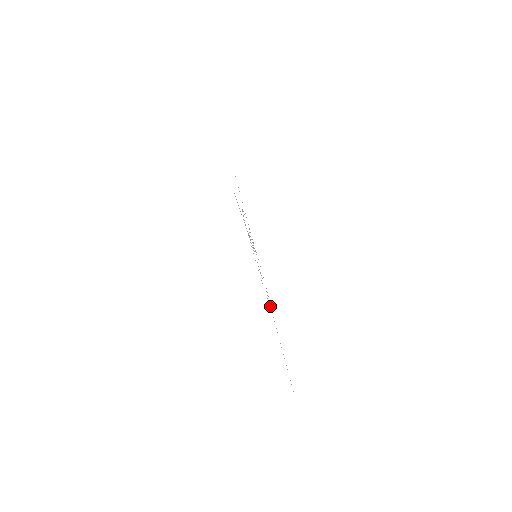
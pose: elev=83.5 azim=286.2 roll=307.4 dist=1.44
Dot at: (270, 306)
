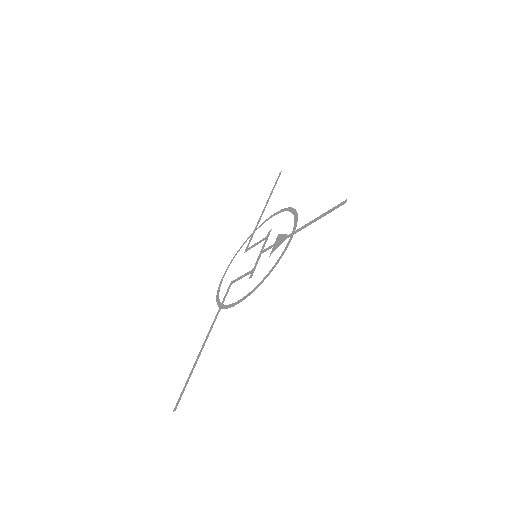
Dot at: (220, 308)
